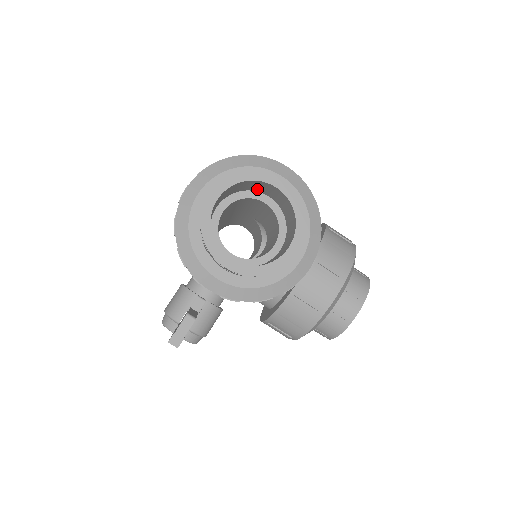
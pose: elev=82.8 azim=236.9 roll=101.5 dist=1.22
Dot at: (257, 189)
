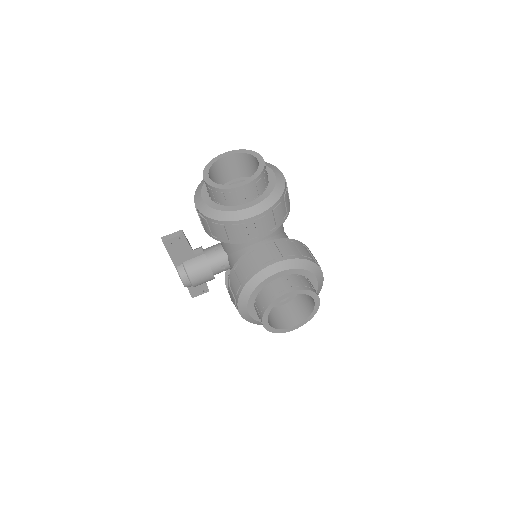
Dot at: occluded
